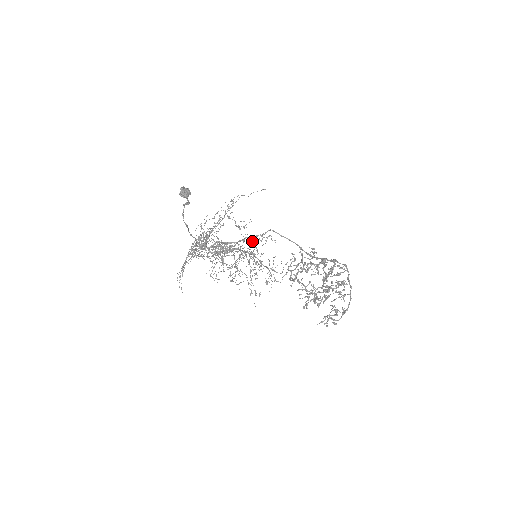
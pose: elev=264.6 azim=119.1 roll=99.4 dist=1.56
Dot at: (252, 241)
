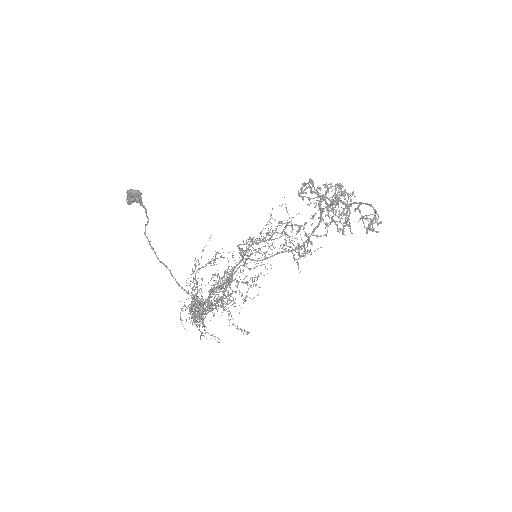
Dot at: (239, 244)
